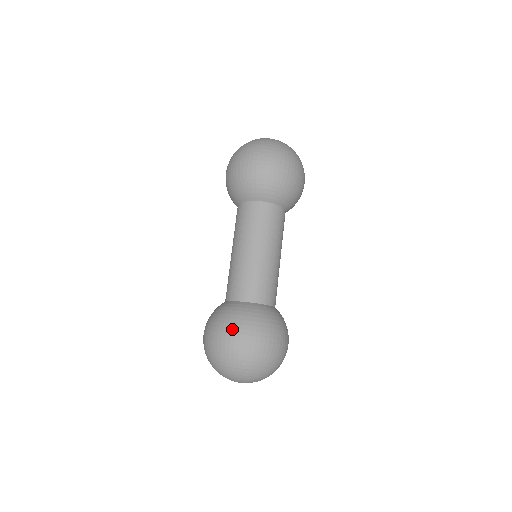
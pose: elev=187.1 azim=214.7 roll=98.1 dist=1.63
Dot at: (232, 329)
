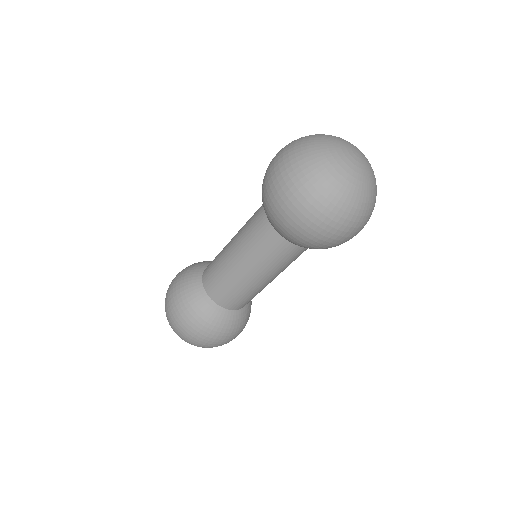
Dot at: (173, 298)
